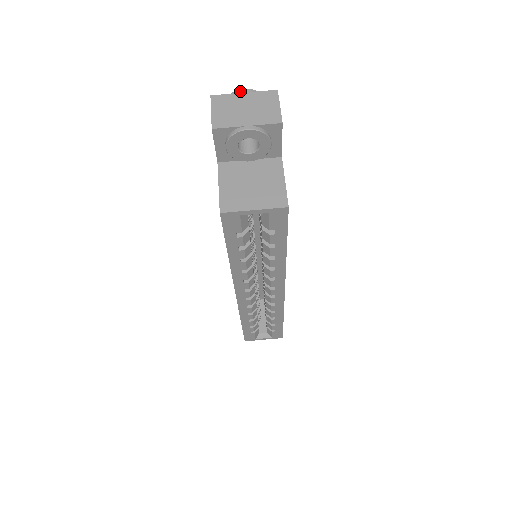
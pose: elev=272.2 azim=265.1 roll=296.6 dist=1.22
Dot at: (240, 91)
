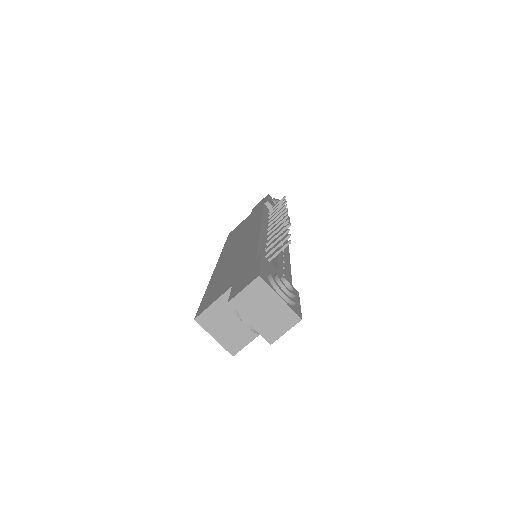
Dot at: (280, 294)
